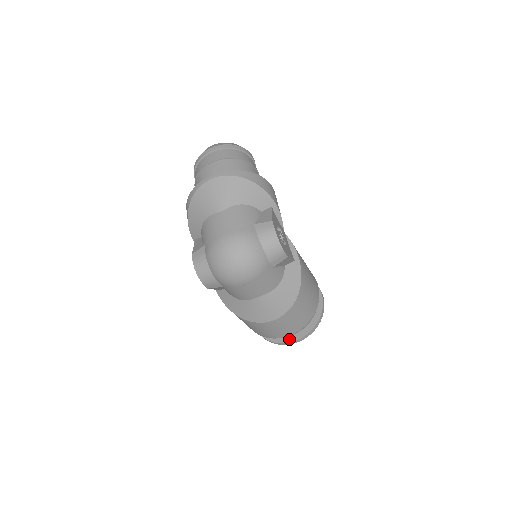
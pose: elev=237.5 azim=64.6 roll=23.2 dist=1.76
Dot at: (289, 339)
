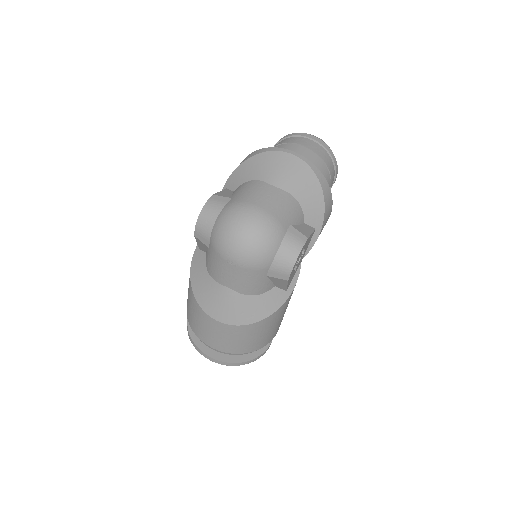
Dot at: (208, 351)
